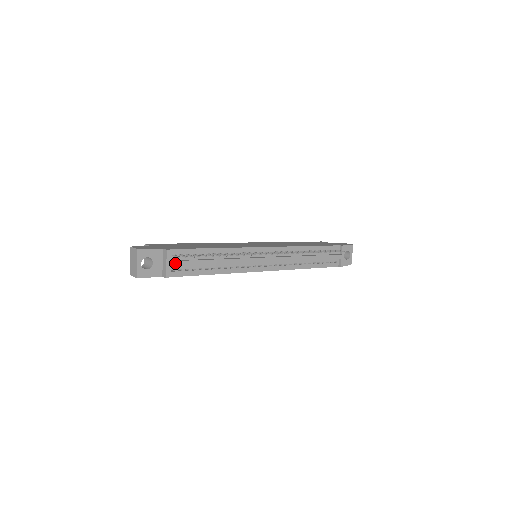
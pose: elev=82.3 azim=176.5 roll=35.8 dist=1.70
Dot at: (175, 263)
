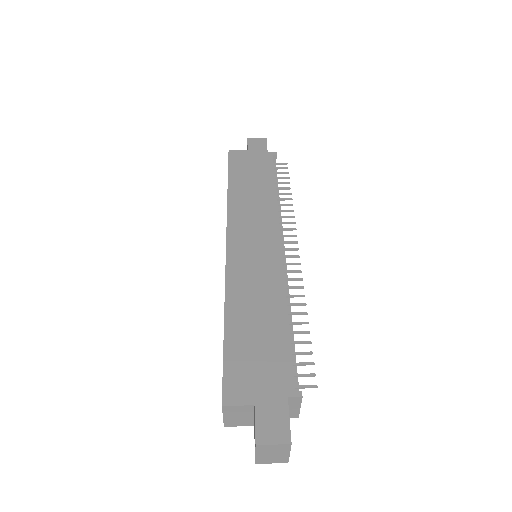
Dot at: occluded
